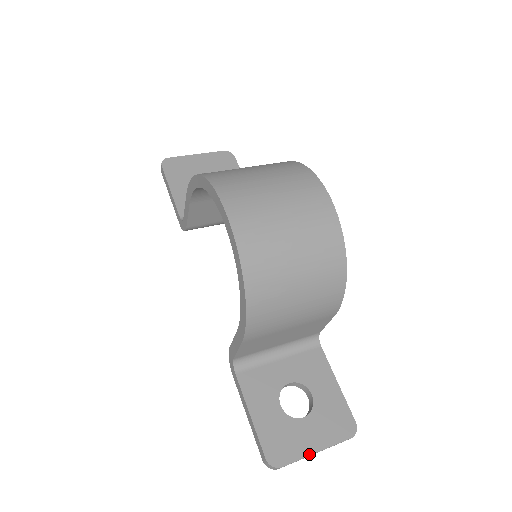
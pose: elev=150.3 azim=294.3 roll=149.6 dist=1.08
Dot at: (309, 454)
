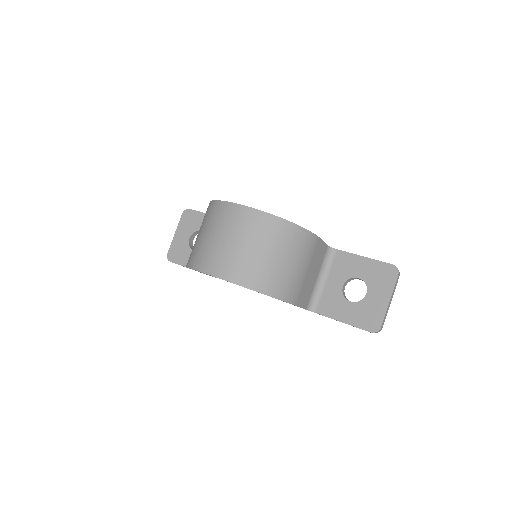
Dot at: (387, 306)
